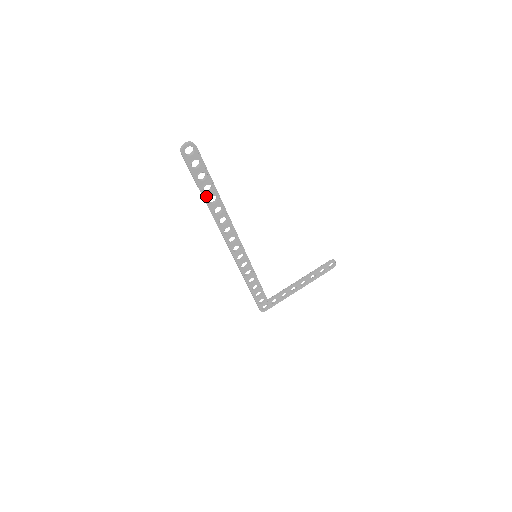
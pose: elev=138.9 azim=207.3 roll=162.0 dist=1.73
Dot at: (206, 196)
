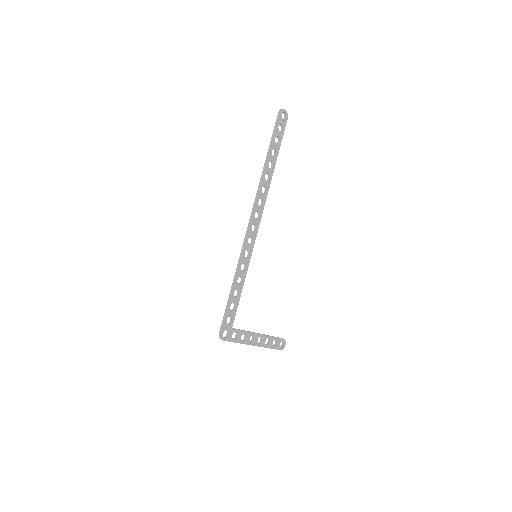
Dot at: (270, 156)
